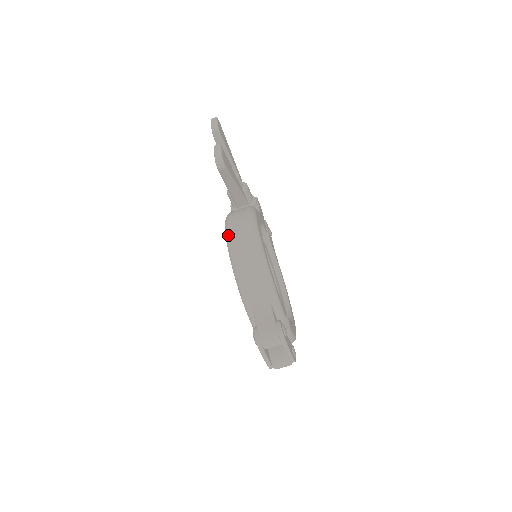
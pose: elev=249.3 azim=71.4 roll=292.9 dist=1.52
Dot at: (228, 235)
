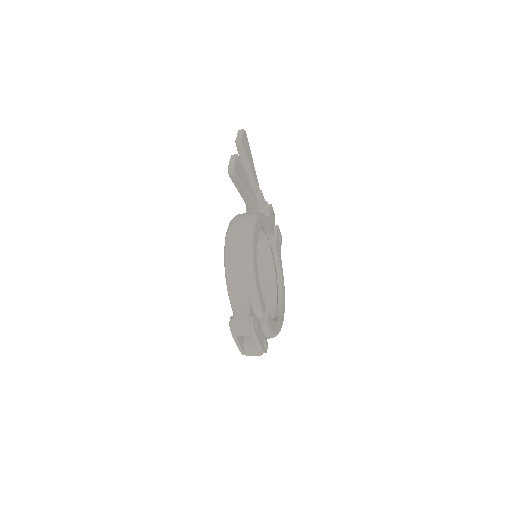
Dot at: (227, 234)
